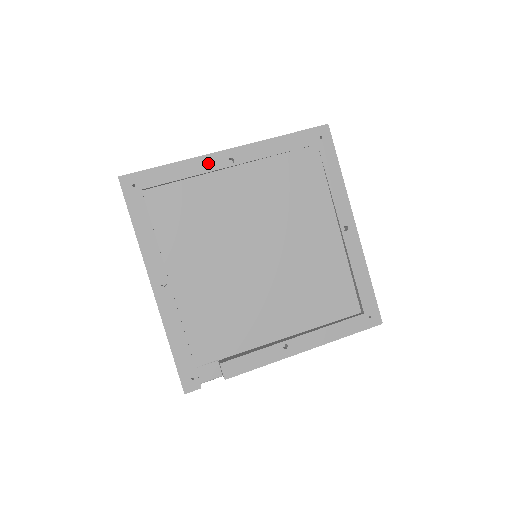
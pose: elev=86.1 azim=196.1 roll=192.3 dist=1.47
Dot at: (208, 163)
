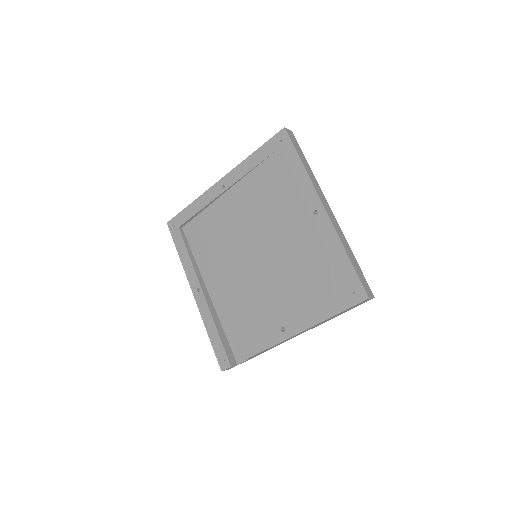
Dot at: (210, 195)
